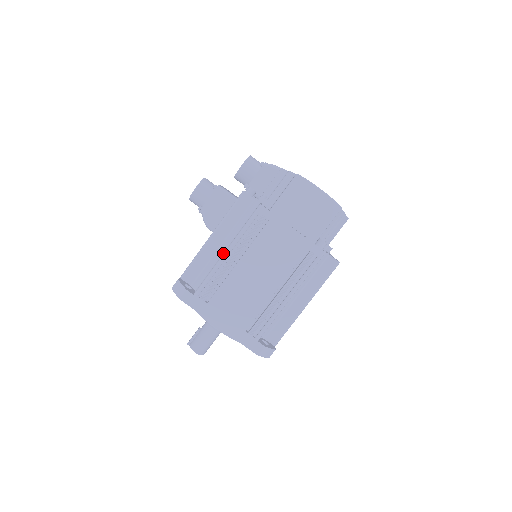
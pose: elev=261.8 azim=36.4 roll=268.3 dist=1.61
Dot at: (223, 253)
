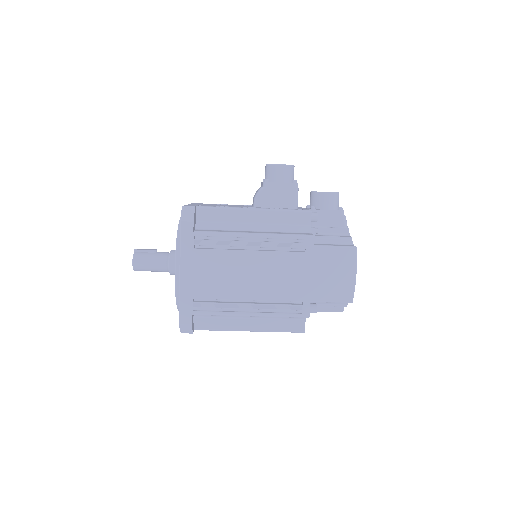
Dot at: (249, 232)
